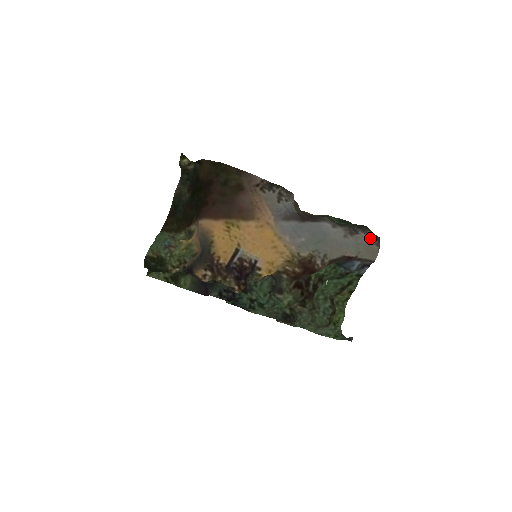
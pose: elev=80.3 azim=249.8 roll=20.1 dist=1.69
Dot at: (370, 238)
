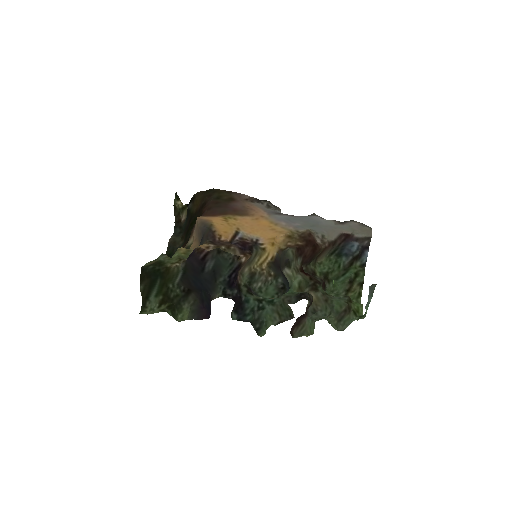
Dot at: (360, 224)
